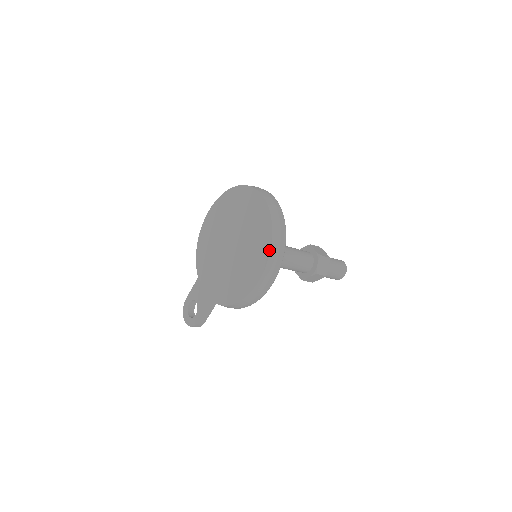
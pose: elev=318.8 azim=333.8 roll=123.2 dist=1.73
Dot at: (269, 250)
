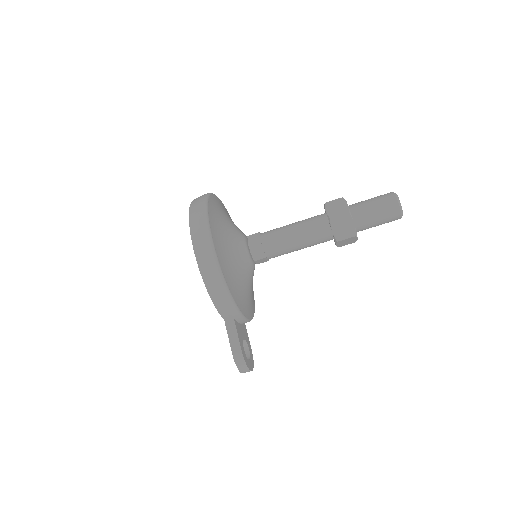
Dot at: (189, 216)
